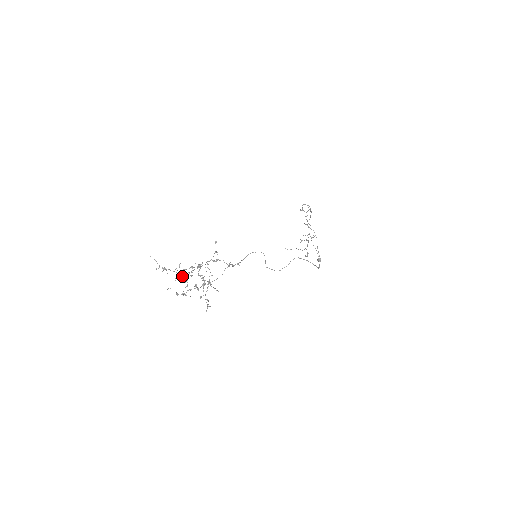
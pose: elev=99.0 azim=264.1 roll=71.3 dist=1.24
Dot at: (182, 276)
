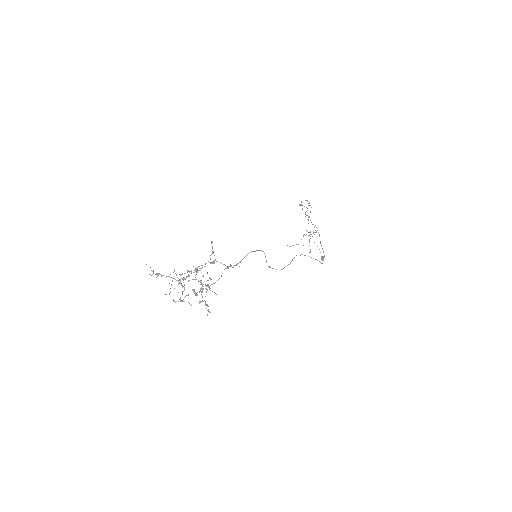
Dot at: (178, 281)
